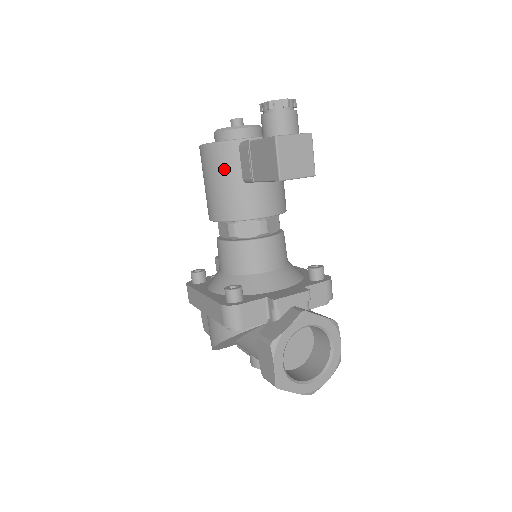
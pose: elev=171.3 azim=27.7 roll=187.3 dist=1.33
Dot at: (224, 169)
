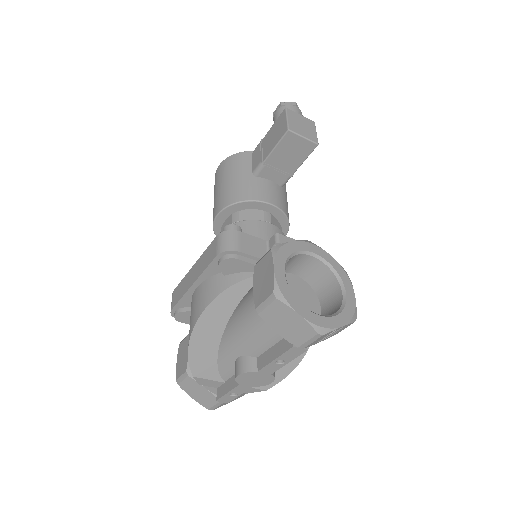
Dot at: (236, 169)
